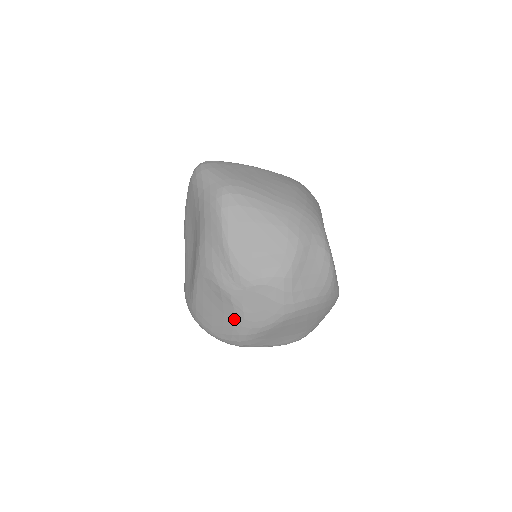
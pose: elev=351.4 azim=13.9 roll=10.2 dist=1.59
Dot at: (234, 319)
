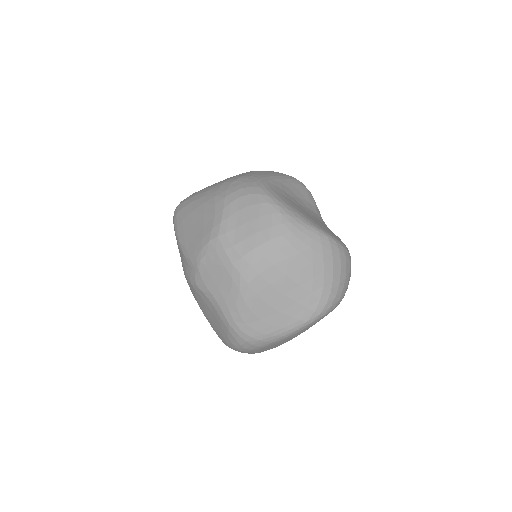
Dot at: (215, 309)
